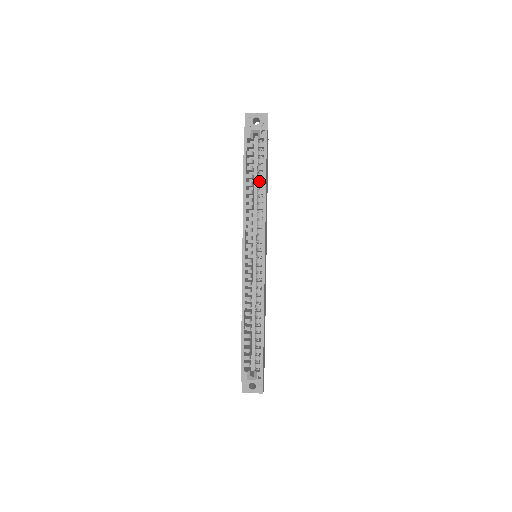
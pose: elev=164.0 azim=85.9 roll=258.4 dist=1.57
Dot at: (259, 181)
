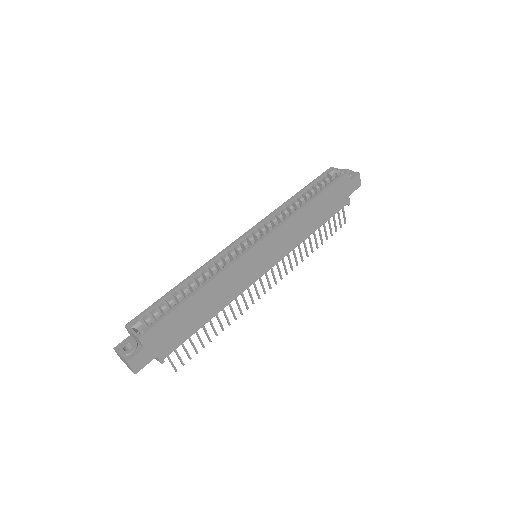
Dot at: occluded
